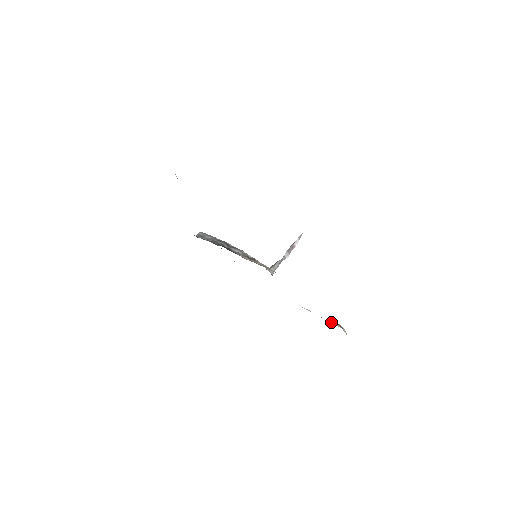
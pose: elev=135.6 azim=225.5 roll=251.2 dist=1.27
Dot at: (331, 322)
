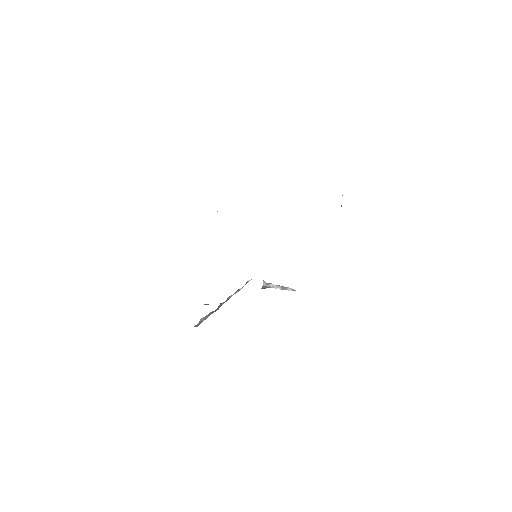
Dot at: occluded
